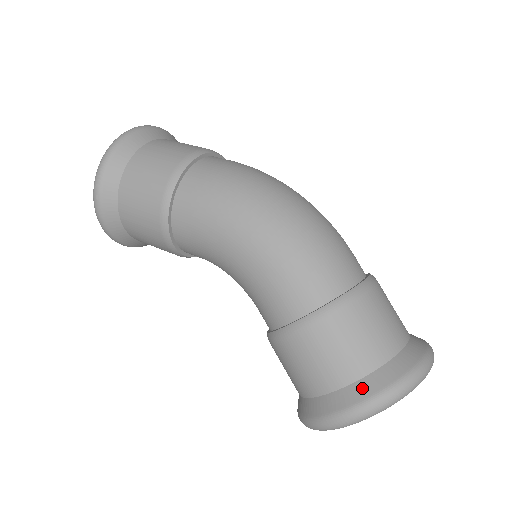
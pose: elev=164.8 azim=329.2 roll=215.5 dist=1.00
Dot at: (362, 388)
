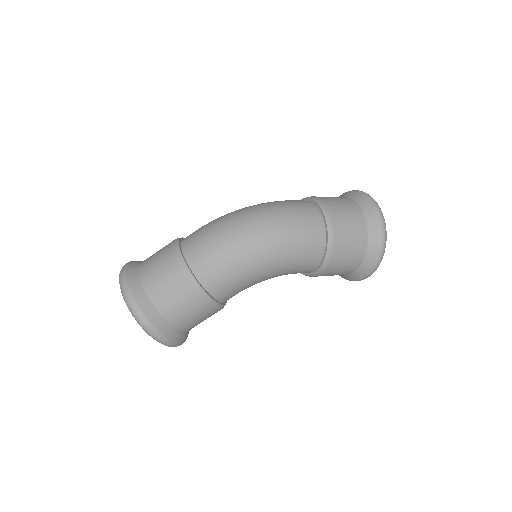
Dot at: (372, 247)
